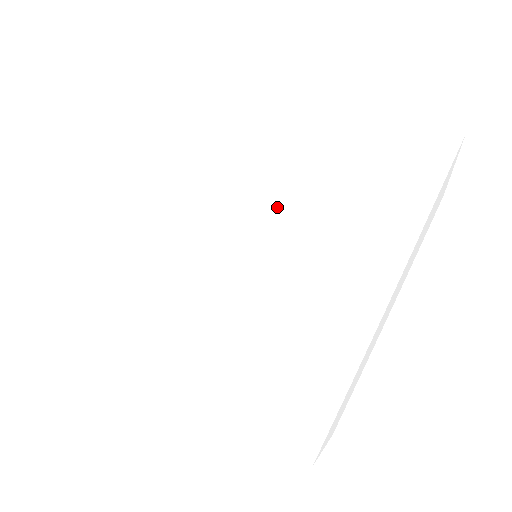
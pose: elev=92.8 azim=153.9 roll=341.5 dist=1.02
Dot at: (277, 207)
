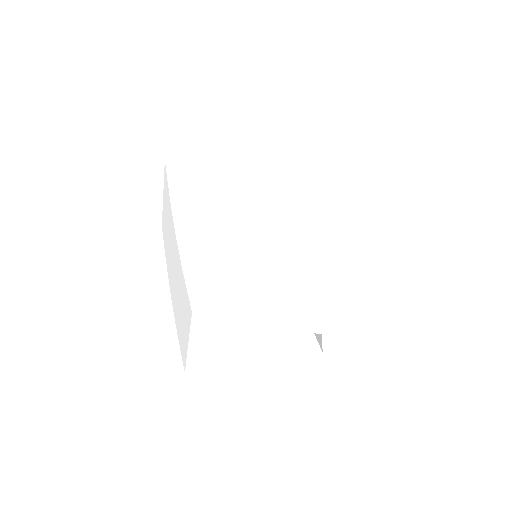
Dot at: (266, 210)
